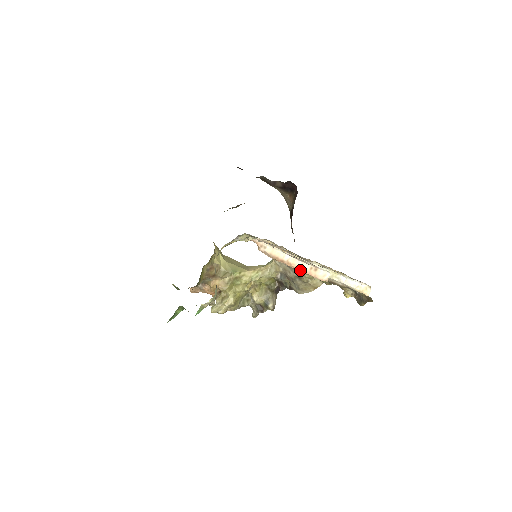
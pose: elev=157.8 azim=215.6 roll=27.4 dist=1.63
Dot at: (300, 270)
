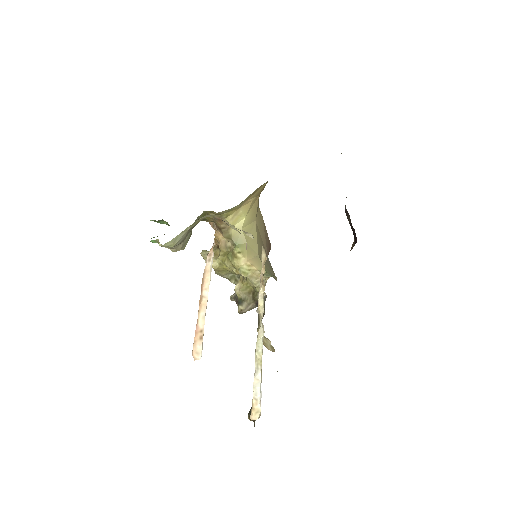
Dot at: (198, 319)
